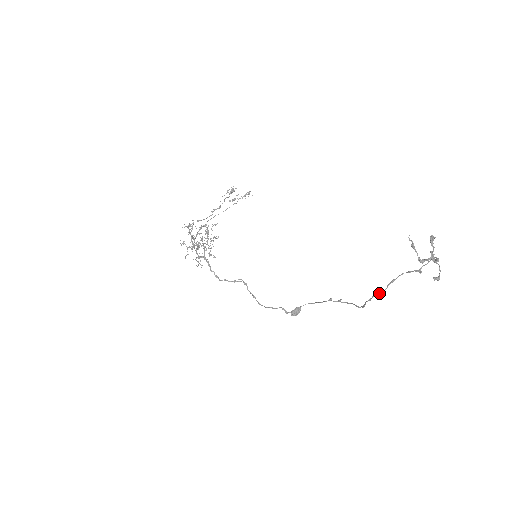
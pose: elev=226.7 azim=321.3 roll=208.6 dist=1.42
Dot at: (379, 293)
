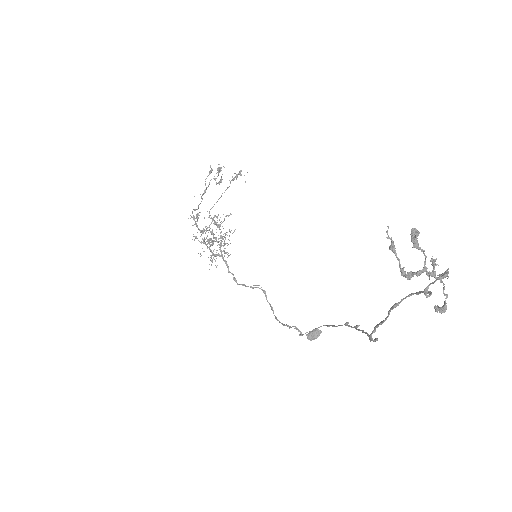
Dot at: occluded
